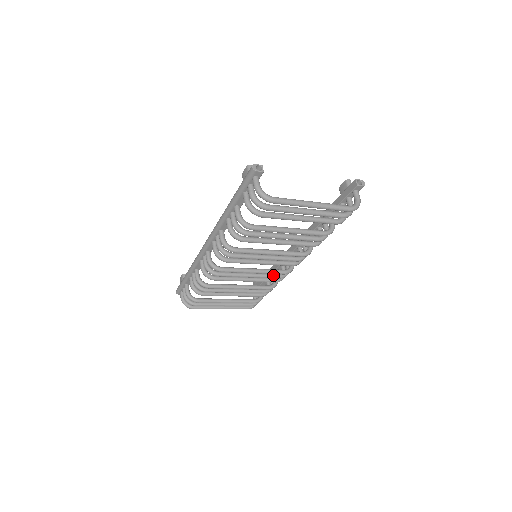
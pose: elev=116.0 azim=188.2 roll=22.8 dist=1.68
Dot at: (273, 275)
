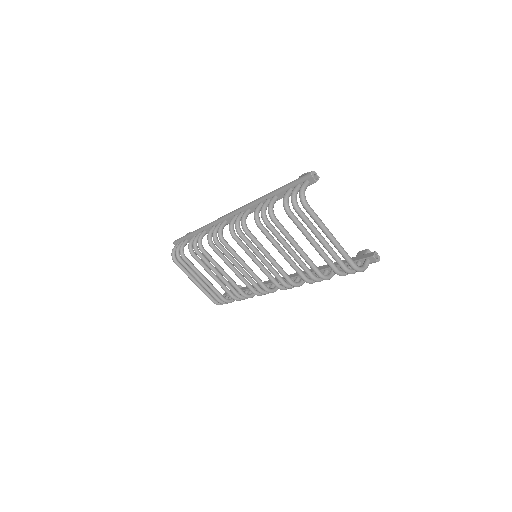
Dot at: (255, 283)
